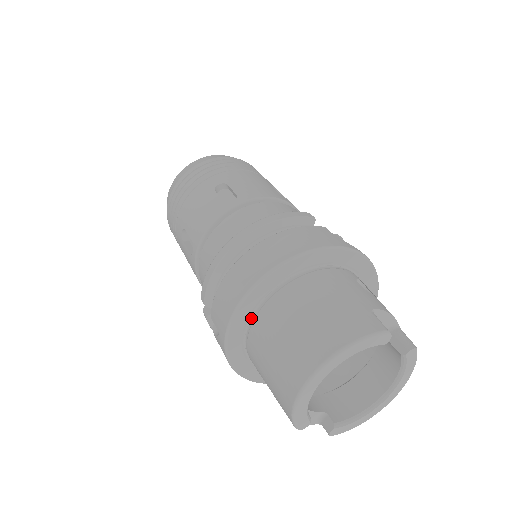
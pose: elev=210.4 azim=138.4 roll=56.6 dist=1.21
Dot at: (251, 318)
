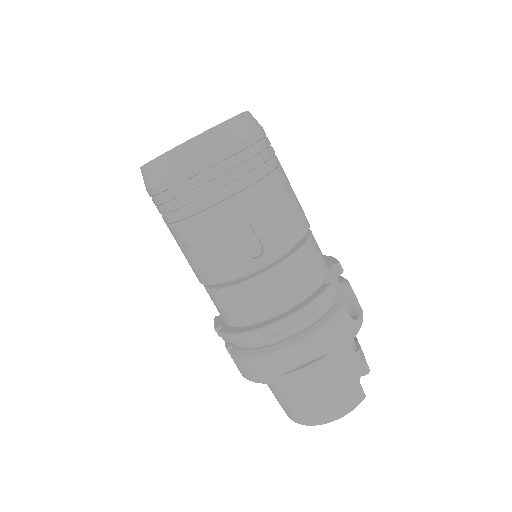
Dot at: occluded
